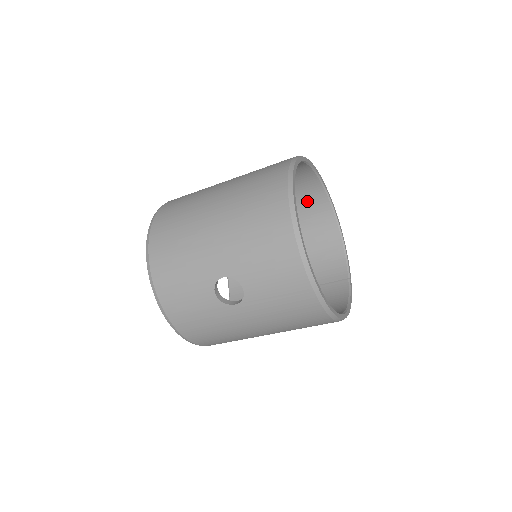
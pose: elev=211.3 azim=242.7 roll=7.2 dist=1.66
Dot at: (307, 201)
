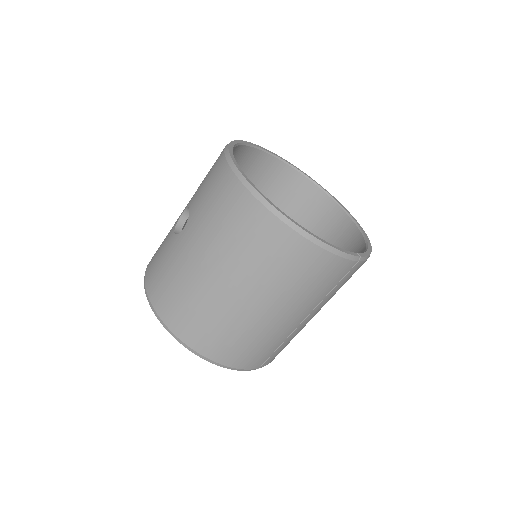
Dot at: (334, 233)
